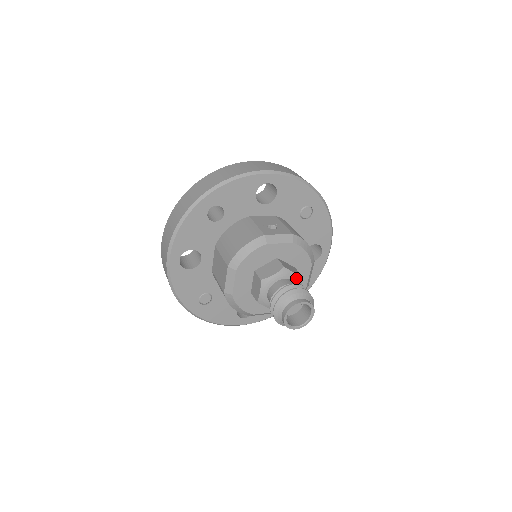
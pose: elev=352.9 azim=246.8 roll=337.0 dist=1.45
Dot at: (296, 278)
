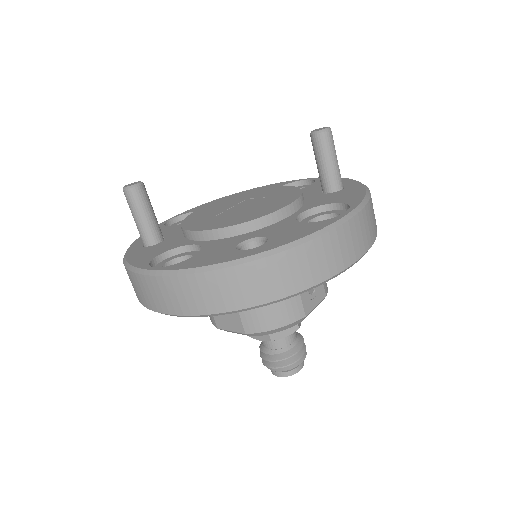
Dot at: occluded
